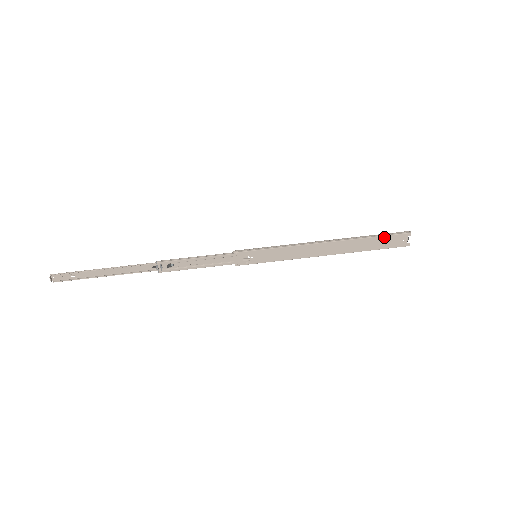
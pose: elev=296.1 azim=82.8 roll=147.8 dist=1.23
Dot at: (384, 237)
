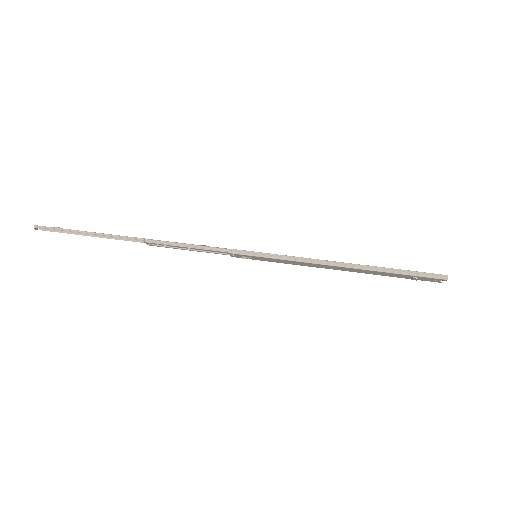
Dot at: (412, 276)
